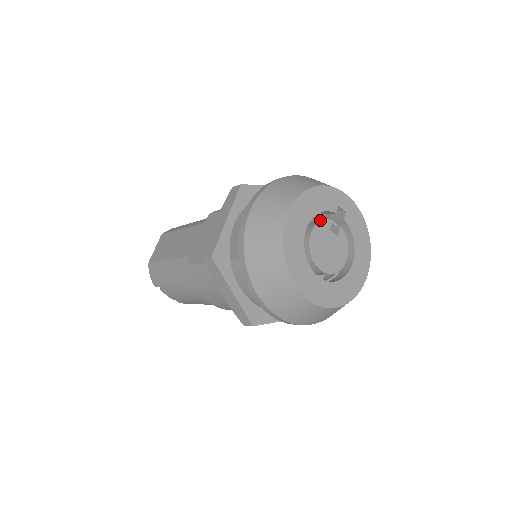
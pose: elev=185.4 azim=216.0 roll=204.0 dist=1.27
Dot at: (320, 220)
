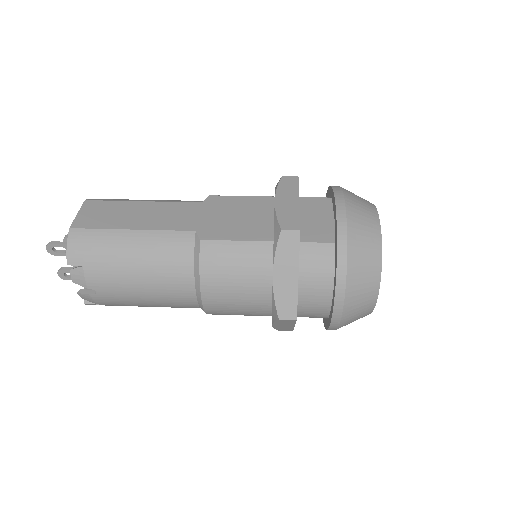
Dot at: occluded
